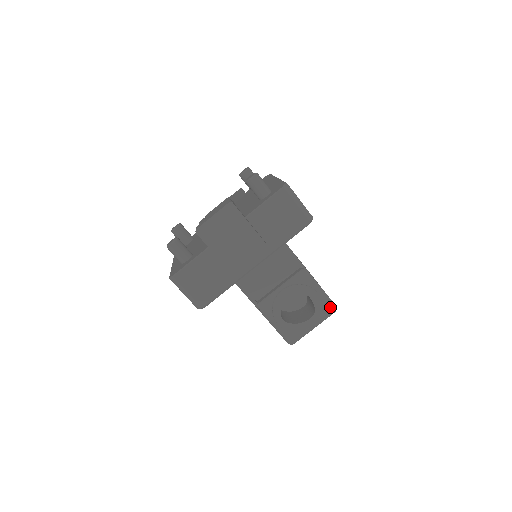
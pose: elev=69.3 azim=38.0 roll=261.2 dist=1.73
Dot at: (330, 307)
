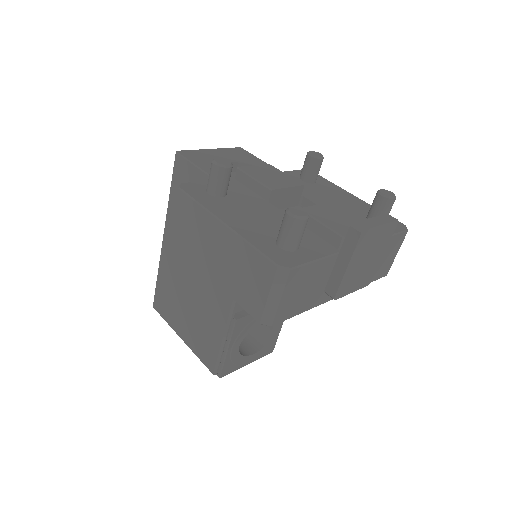
Dot at: (273, 347)
